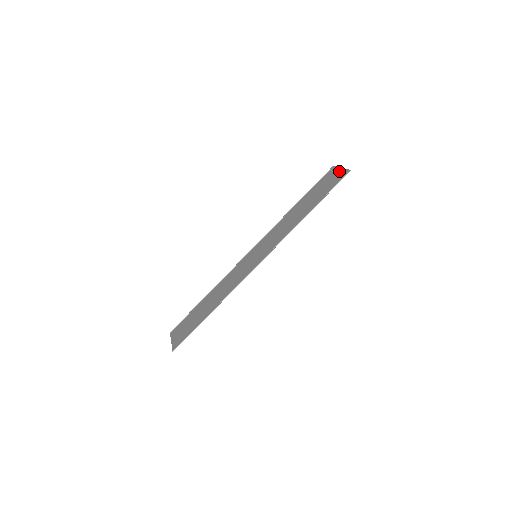
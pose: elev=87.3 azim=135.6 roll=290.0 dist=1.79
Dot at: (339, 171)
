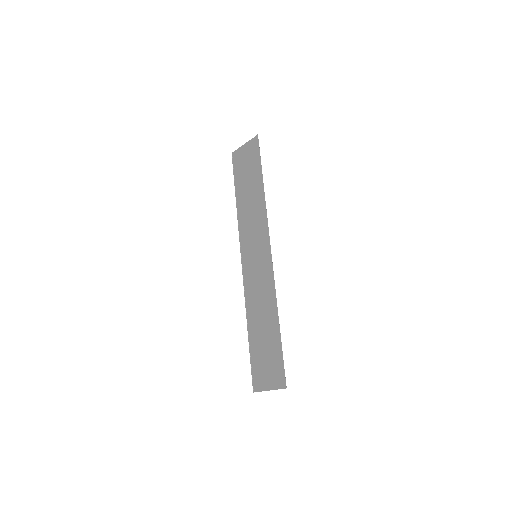
Dot at: (245, 147)
